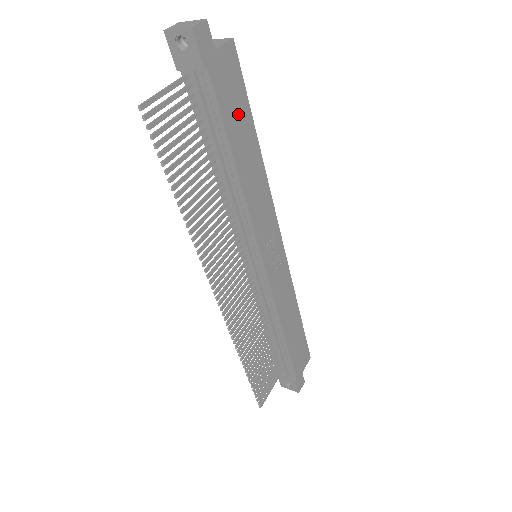
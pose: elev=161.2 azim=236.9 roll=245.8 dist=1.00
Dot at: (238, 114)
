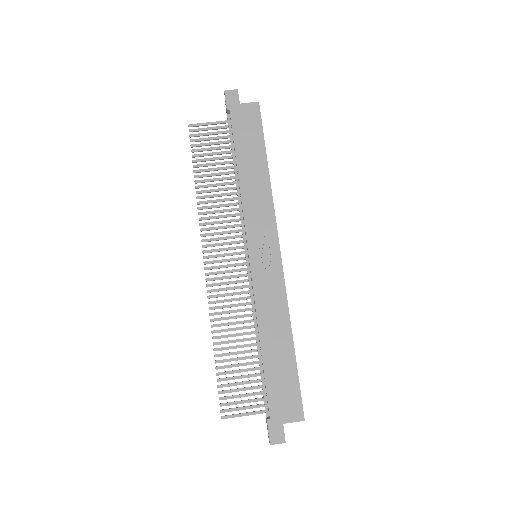
Dot at: (250, 141)
